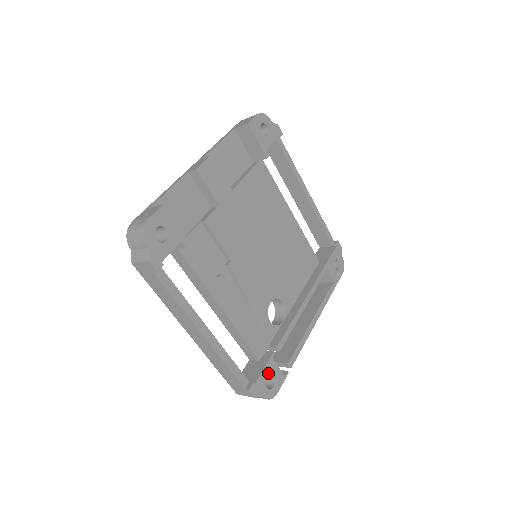
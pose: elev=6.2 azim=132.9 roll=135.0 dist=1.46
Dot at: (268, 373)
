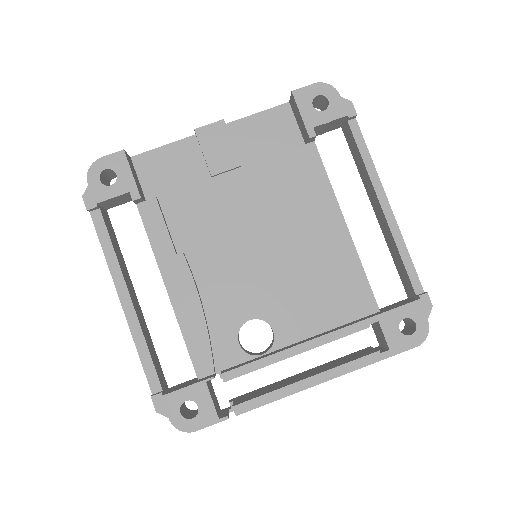
Dot at: (191, 396)
